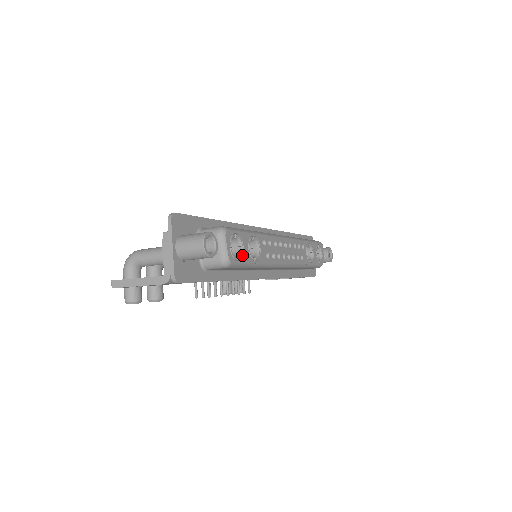
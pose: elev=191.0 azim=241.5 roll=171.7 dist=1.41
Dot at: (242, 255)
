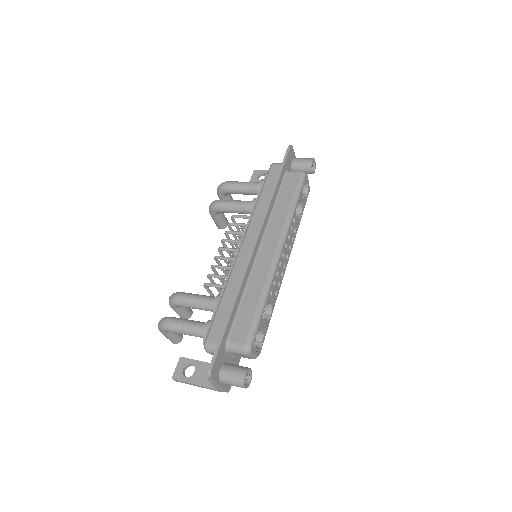
Dot at: (263, 334)
